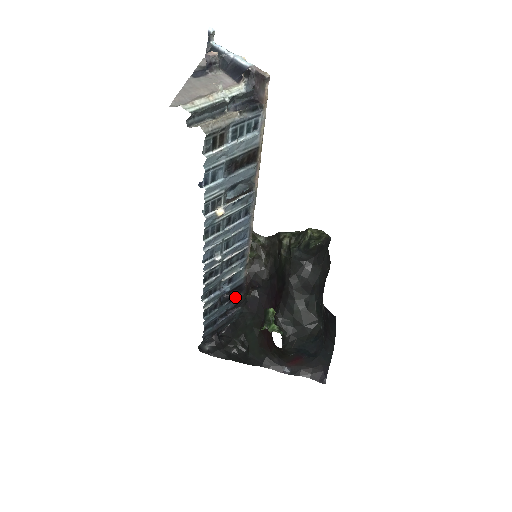
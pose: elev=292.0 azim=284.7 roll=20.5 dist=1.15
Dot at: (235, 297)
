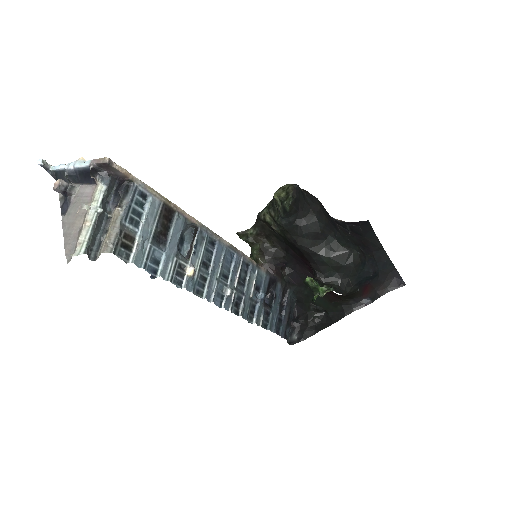
Dot at: (275, 290)
